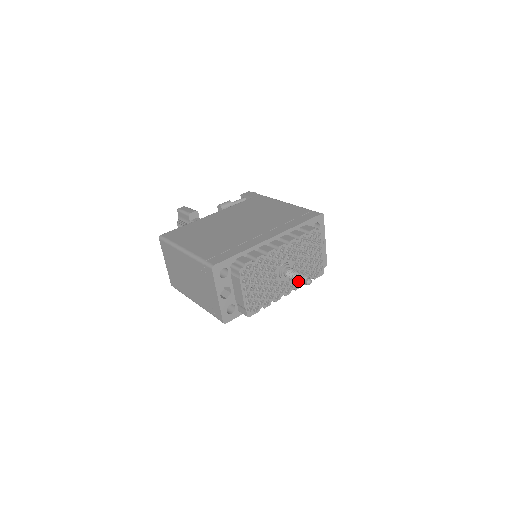
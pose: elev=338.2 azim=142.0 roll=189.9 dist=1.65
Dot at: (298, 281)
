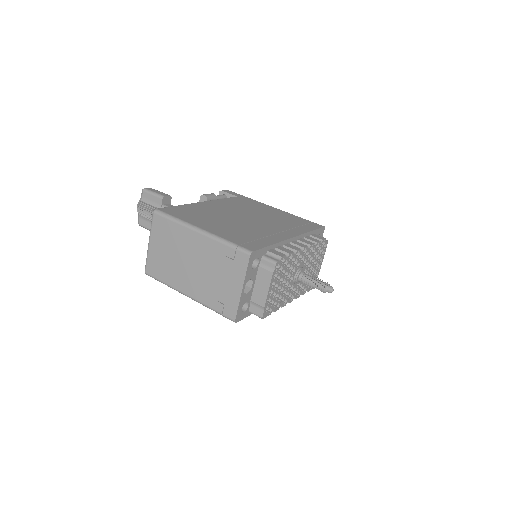
Dot at: (318, 287)
